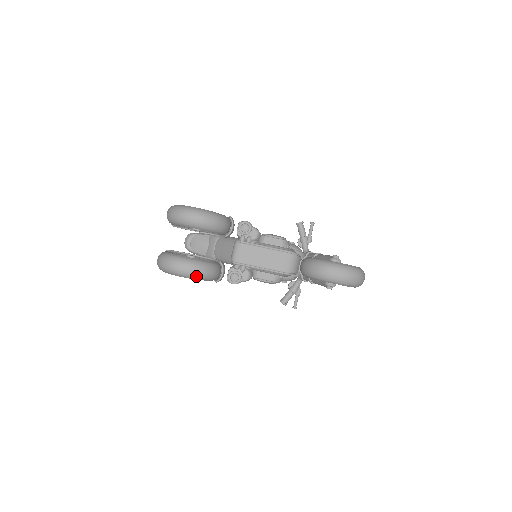
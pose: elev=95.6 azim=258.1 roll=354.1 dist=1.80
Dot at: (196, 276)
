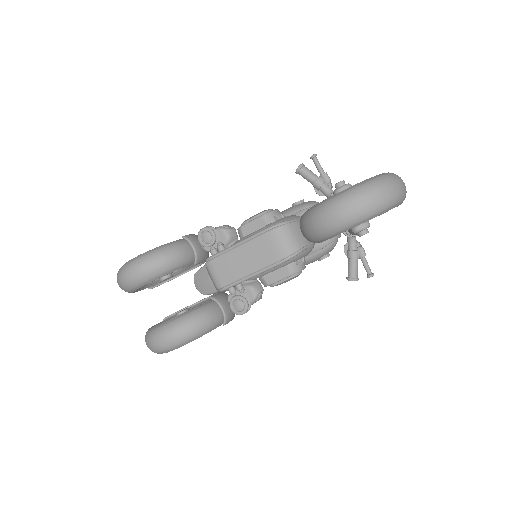
Dot at: (185, 339)
